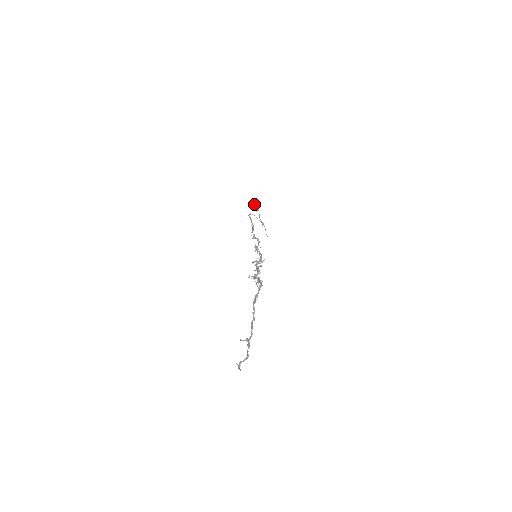
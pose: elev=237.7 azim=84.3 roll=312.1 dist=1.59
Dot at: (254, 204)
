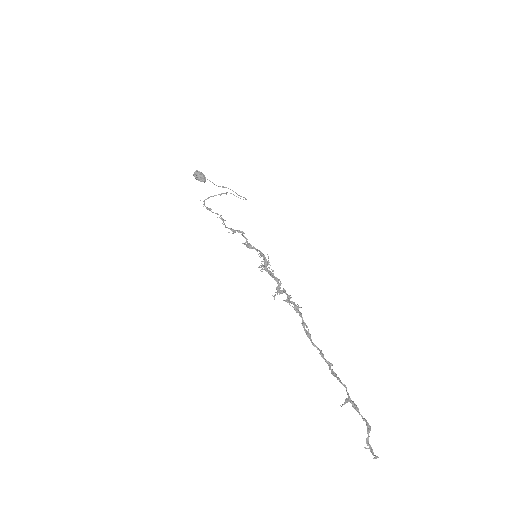
Dot at: (196, 178)
